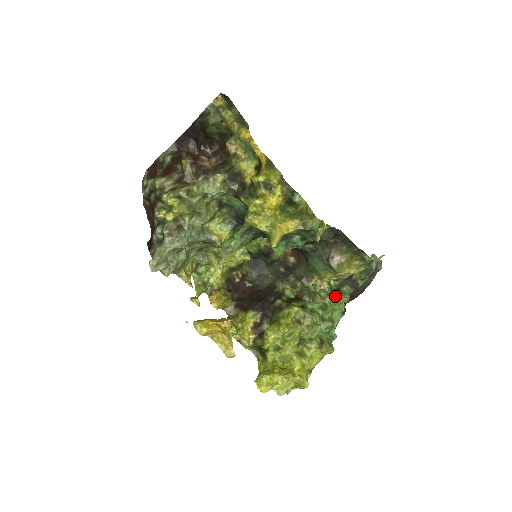
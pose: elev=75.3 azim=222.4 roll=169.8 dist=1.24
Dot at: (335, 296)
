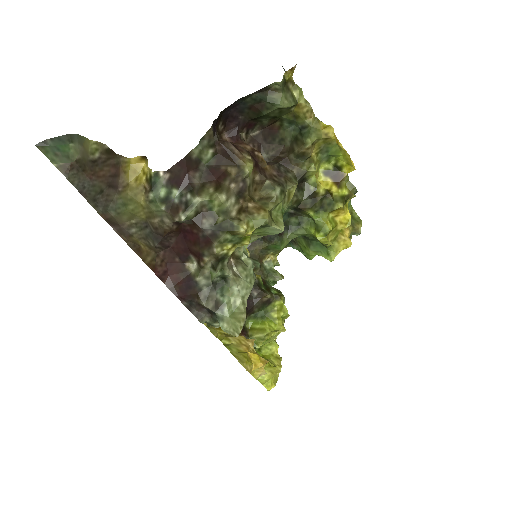
Dot at: occluded
